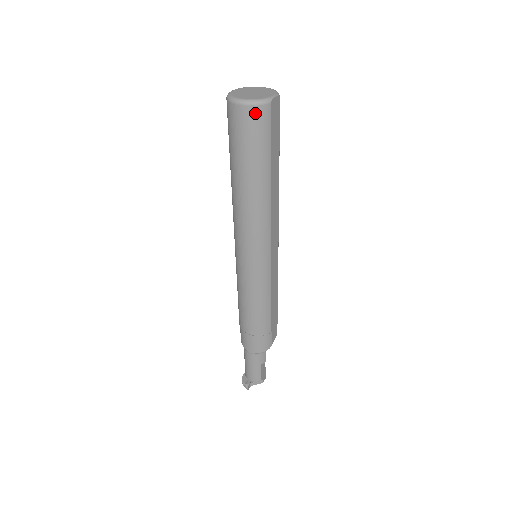
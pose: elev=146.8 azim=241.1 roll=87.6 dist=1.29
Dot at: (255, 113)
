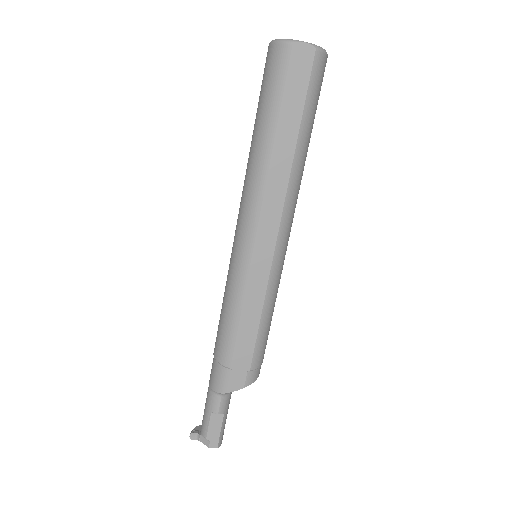
Dot at: (275, 52)
